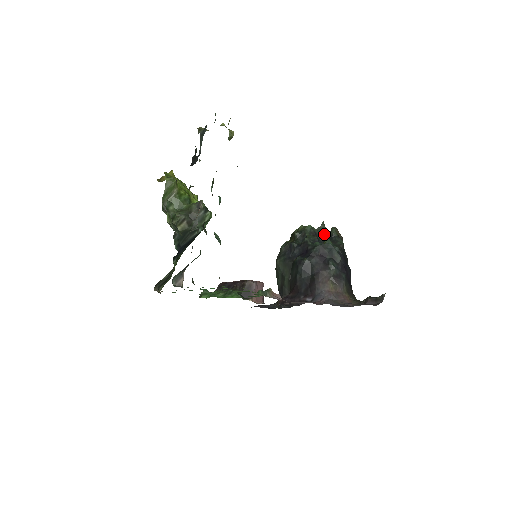
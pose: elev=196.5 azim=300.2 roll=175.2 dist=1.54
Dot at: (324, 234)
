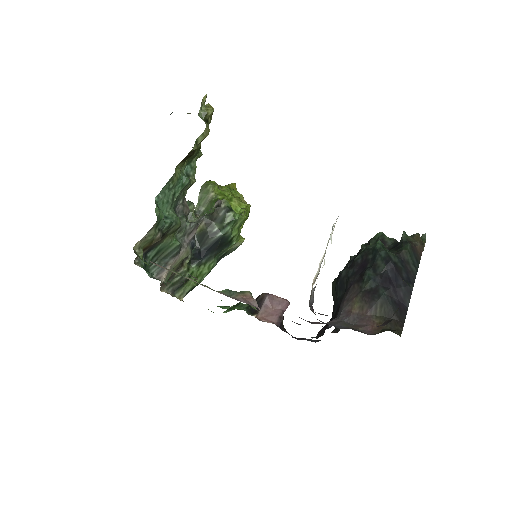
Dot at: (397, 242)
